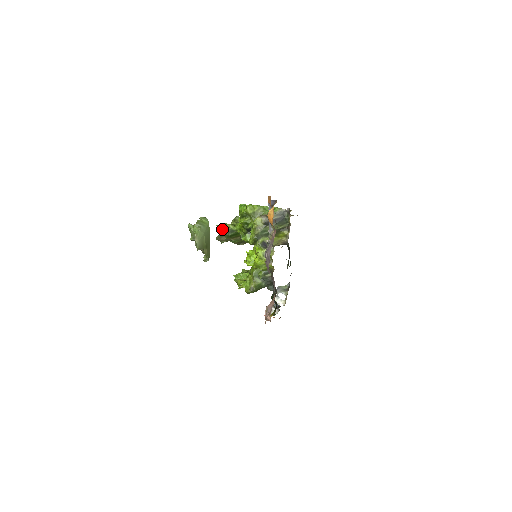
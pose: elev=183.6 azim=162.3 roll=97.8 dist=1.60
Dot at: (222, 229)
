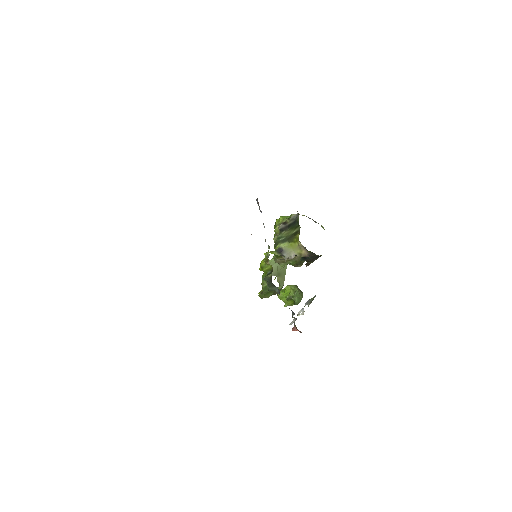
Dot at: occluded
